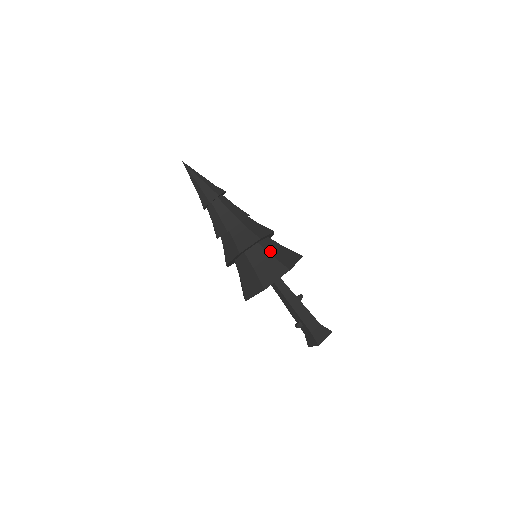
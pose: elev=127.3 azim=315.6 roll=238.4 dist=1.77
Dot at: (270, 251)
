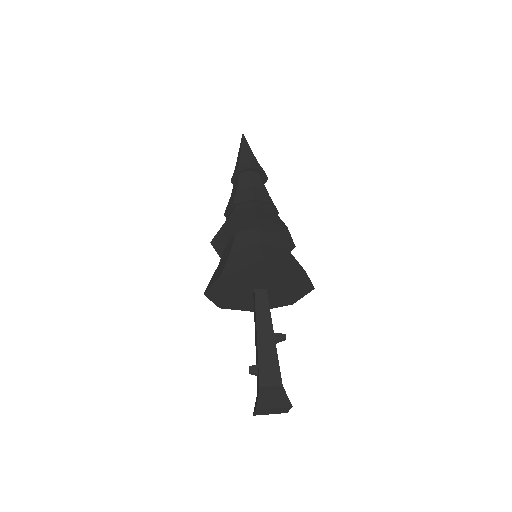
Dot at: (264, 242)
